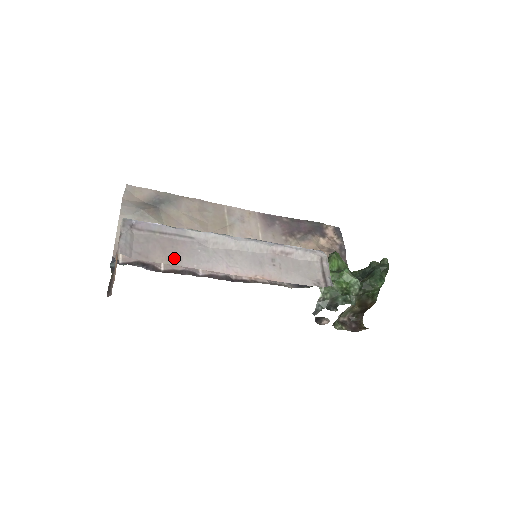
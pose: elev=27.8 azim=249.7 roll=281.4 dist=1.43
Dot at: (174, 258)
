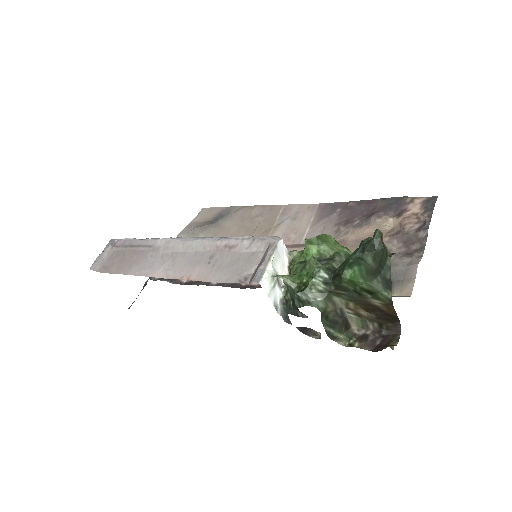
Dot at: (126, 268)
